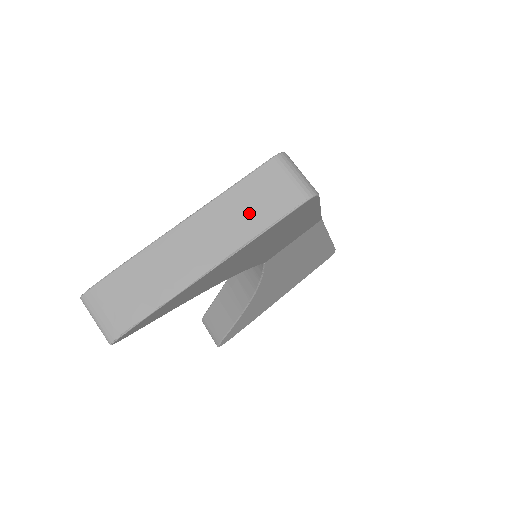
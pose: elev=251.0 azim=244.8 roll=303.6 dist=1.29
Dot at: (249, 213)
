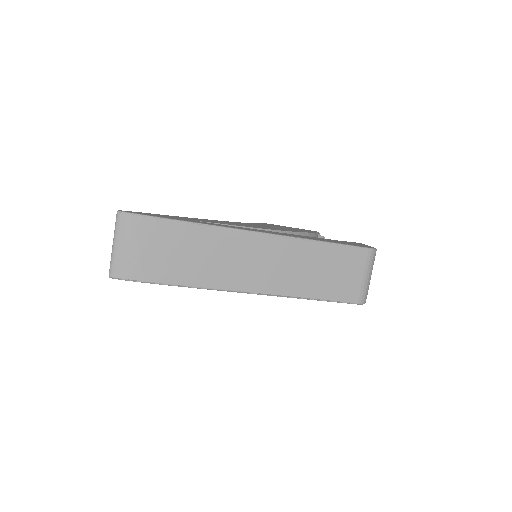
Dot at: (313, 275)
